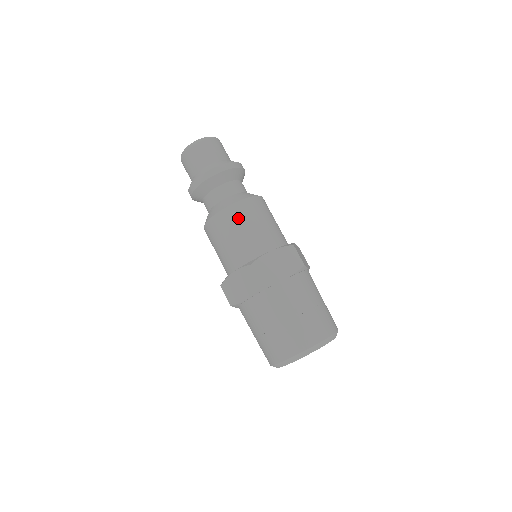
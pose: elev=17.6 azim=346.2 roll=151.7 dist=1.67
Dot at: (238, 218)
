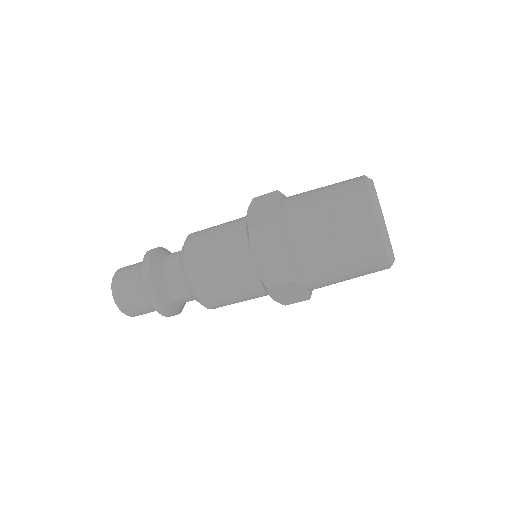
Dot at: (200, 244)
